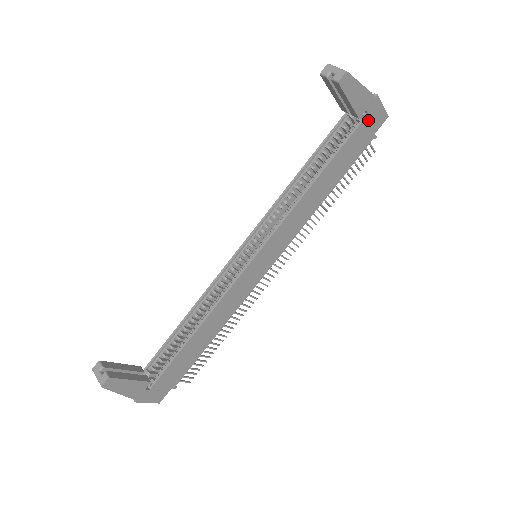
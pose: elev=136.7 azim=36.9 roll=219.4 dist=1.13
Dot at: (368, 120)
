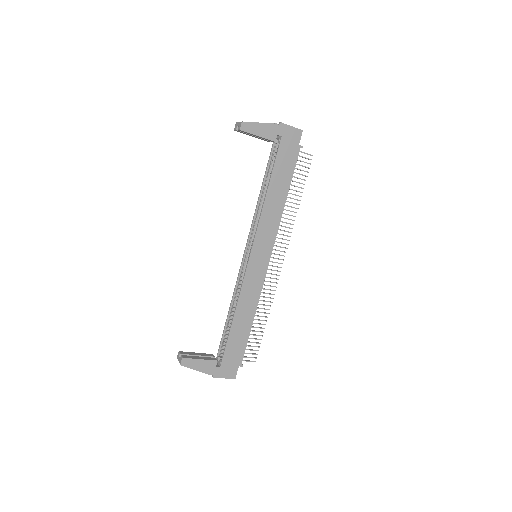
Dot at: (285, 140)
